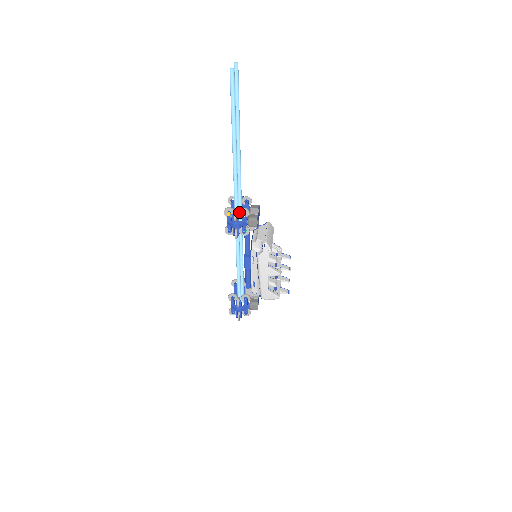
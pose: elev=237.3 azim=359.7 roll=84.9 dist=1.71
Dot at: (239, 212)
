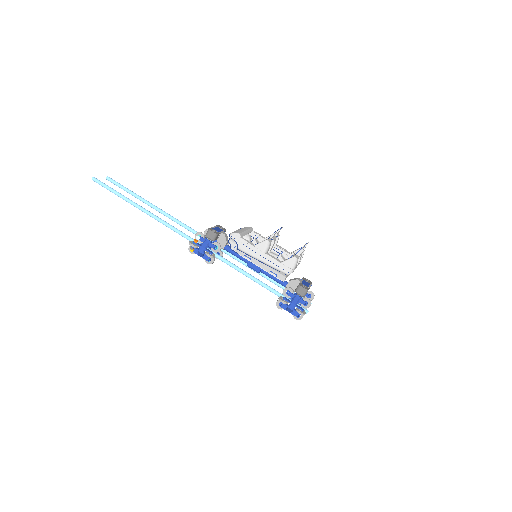
Dot at: occluded
